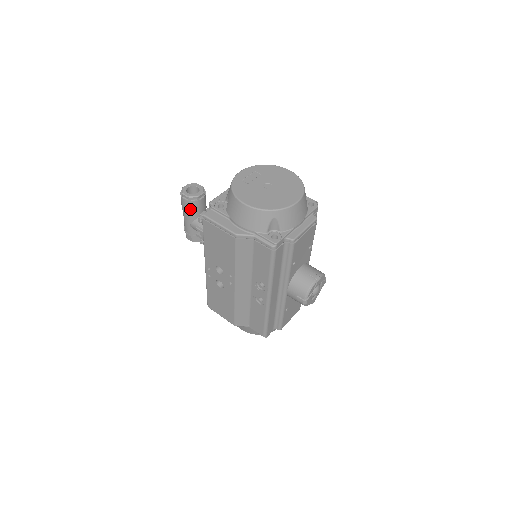
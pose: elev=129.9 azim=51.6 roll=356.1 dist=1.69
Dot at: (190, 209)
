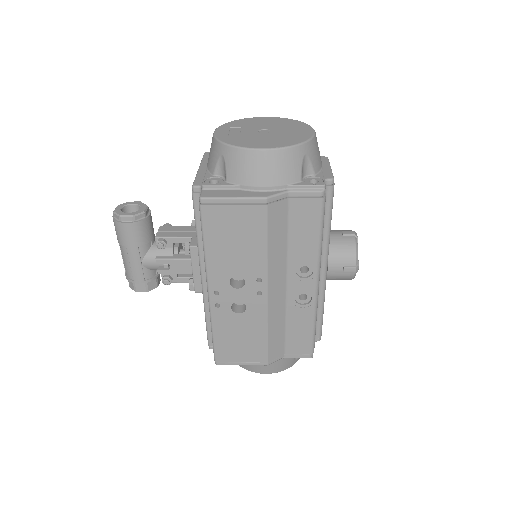
Dot at: (138, 236)
